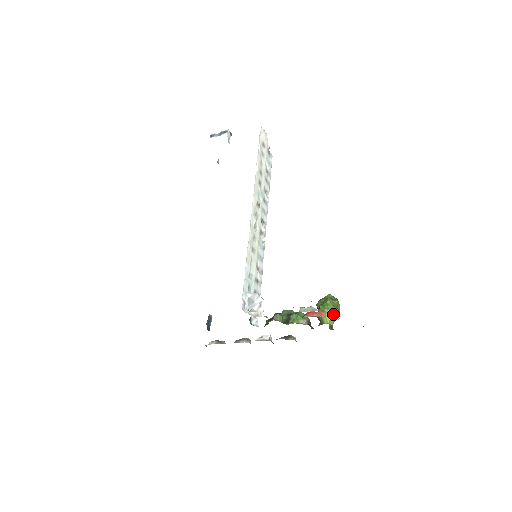
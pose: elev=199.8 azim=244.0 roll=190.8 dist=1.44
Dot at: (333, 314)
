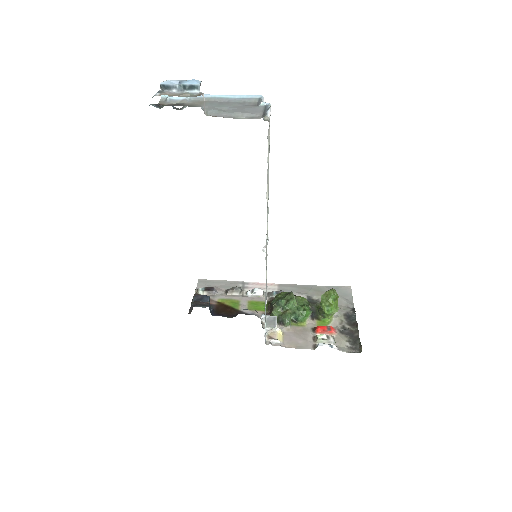
Dot at: occluded
